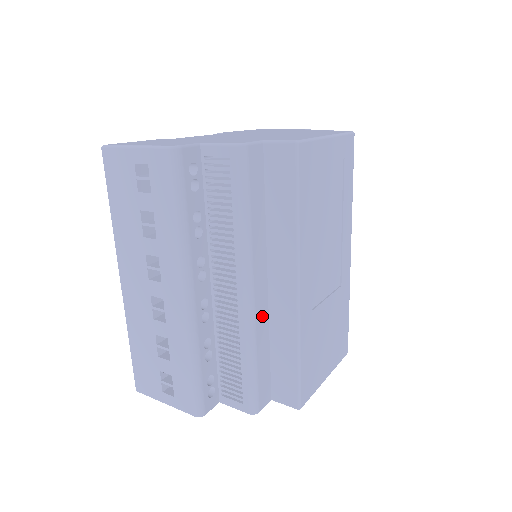
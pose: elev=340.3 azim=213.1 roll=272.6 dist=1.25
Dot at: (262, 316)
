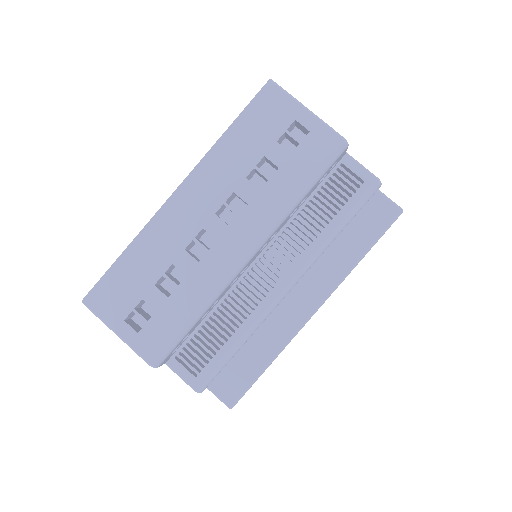
Dot at: occluded
